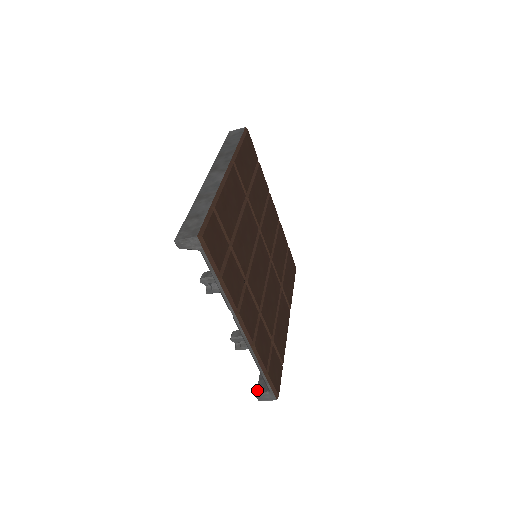
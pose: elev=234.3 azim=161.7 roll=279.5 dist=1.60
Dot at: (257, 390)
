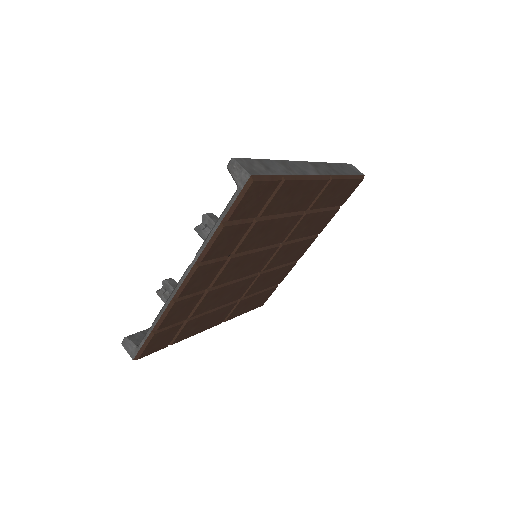
Dot at: (131, 335)
